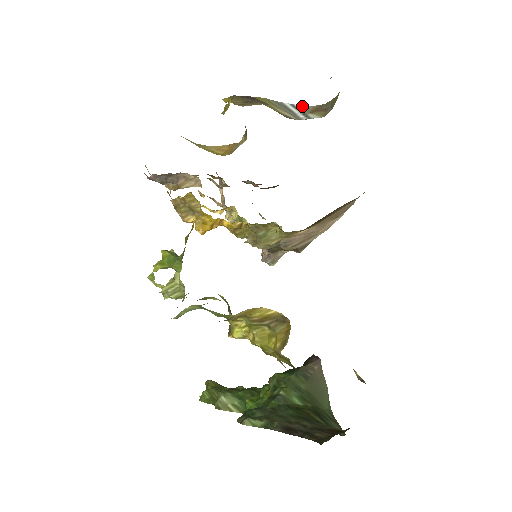
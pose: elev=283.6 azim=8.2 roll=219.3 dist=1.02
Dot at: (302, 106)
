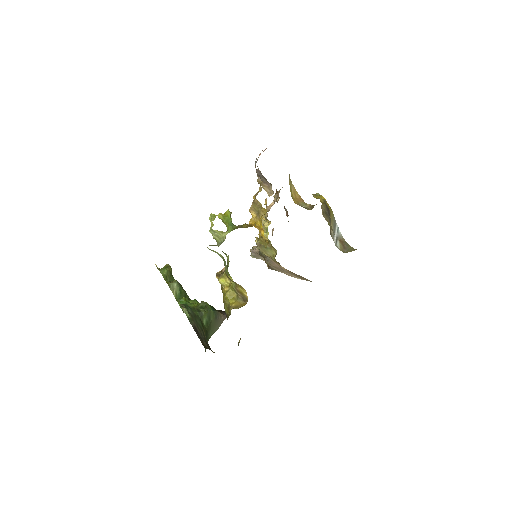
Dot at: (340, 233)
